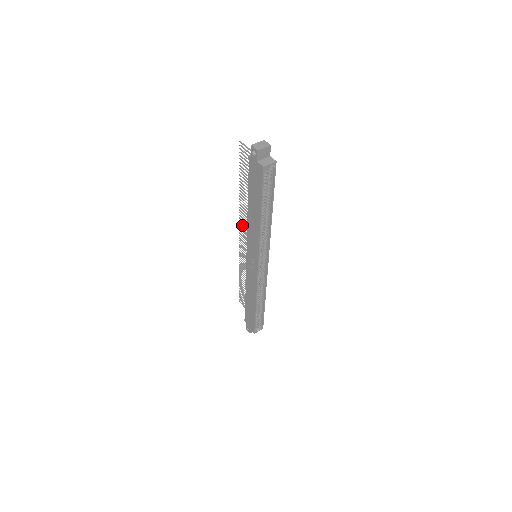
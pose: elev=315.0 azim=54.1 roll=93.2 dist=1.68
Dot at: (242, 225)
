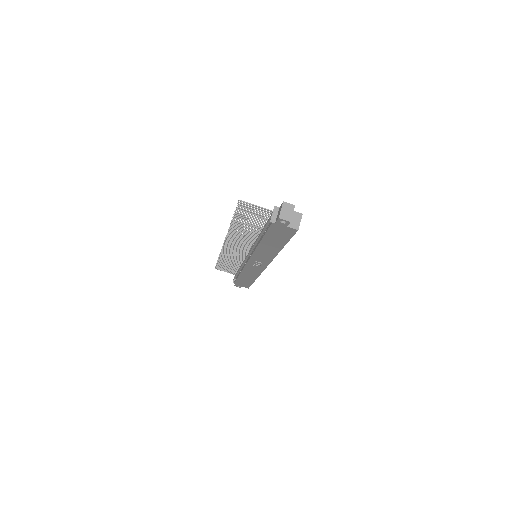
Dot at: (231, 239)
